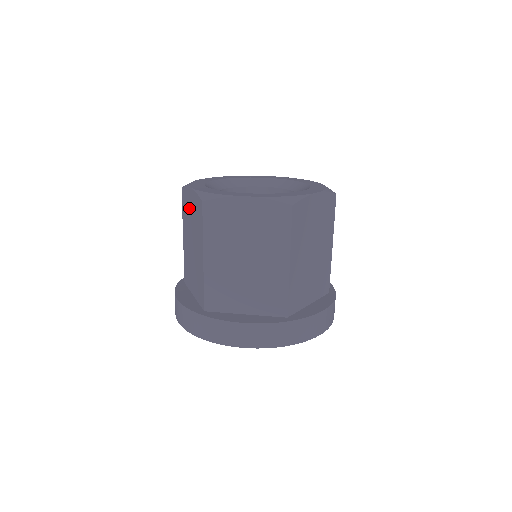
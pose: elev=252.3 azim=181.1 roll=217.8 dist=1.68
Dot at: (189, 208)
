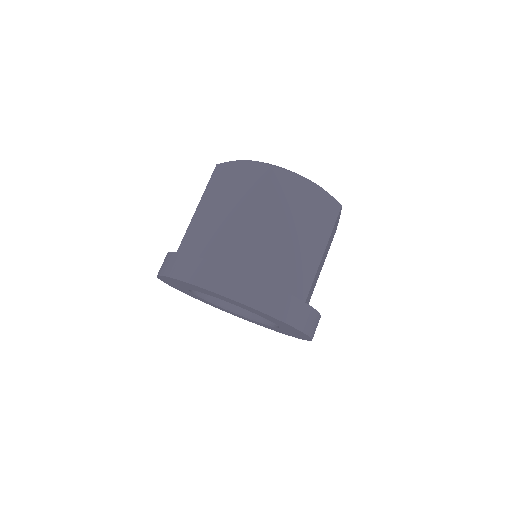
Dot at: (232, 178)
